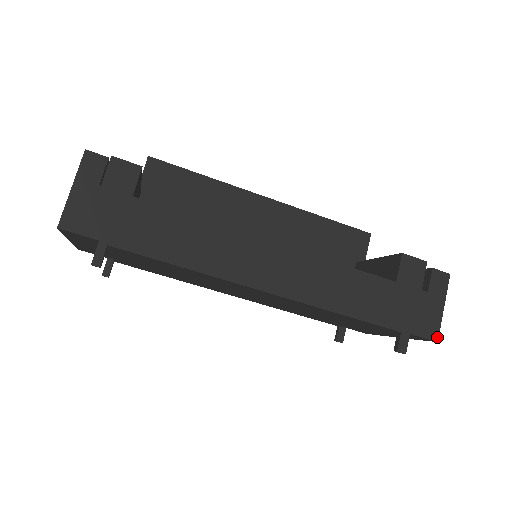
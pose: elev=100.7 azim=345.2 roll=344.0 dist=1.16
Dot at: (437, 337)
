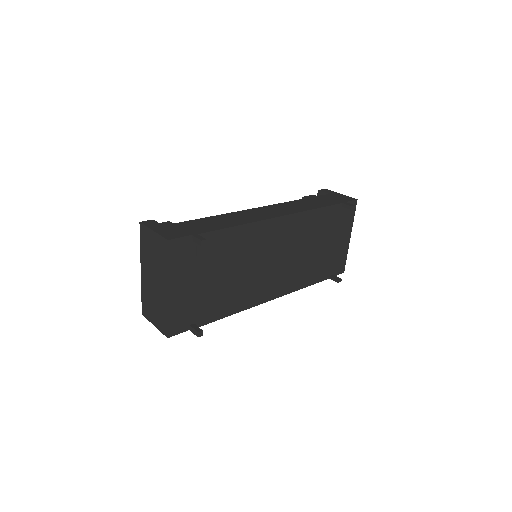
Dot at: (355, 199)
